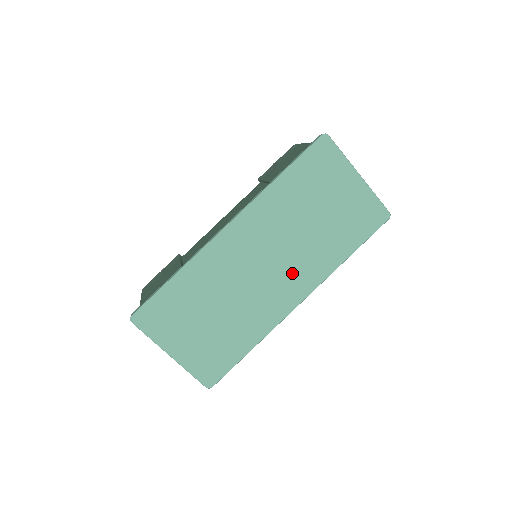
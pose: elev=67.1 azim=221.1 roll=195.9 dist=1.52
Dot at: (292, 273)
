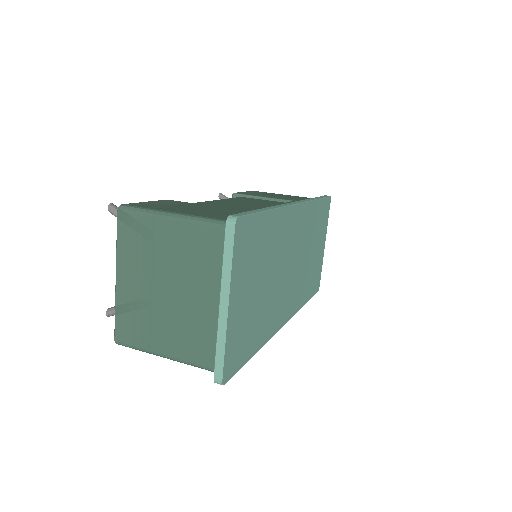
Dot at: (293, 289)
